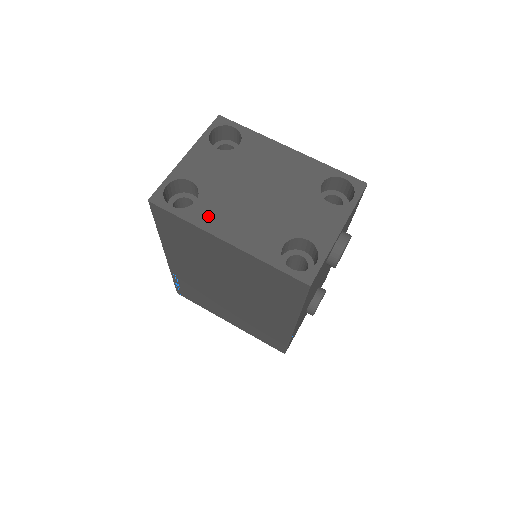
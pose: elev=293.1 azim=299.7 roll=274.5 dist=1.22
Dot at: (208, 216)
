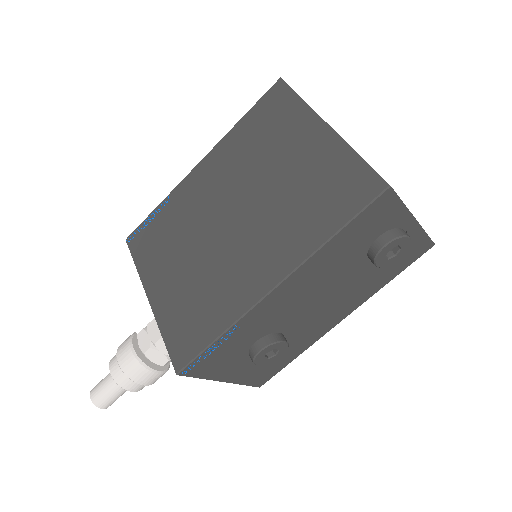
Dot at: occluded
